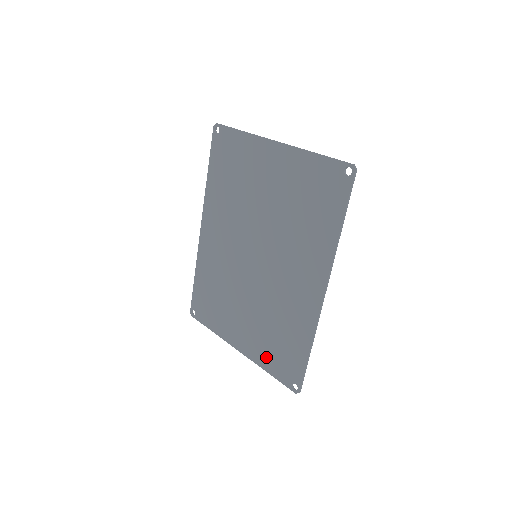
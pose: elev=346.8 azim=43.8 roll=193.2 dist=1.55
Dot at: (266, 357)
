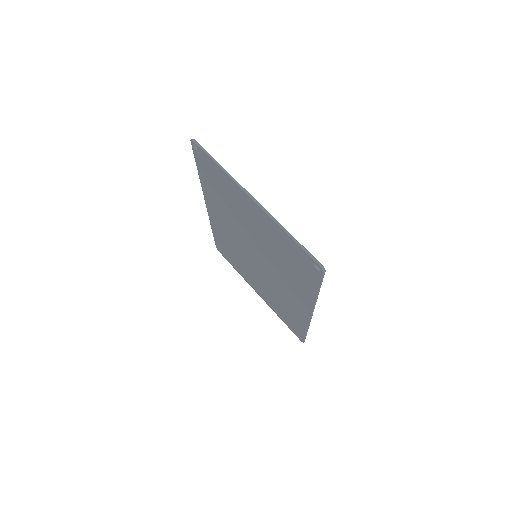
Dot at: (277, 312)
